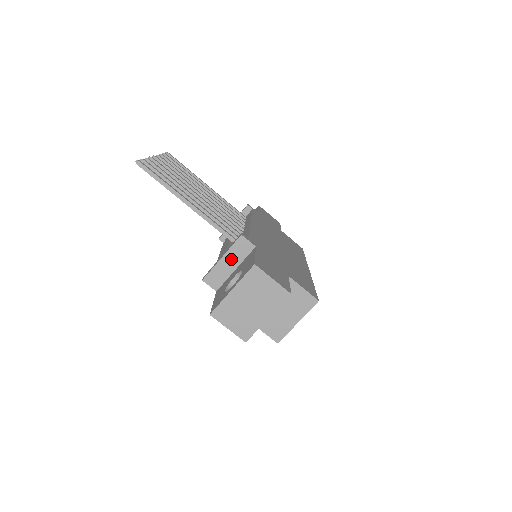
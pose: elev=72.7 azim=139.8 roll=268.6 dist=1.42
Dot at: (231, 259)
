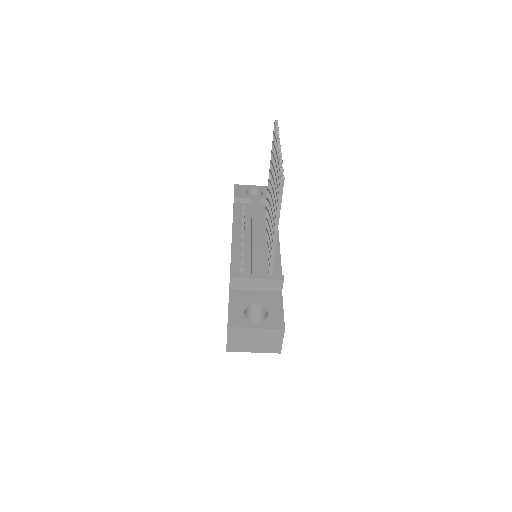
Dot at: (261, 284)
